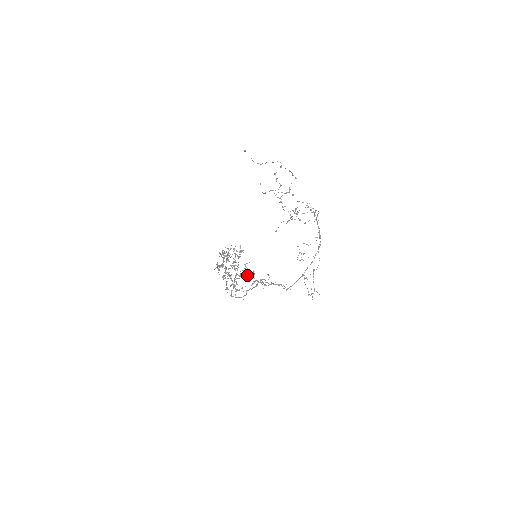
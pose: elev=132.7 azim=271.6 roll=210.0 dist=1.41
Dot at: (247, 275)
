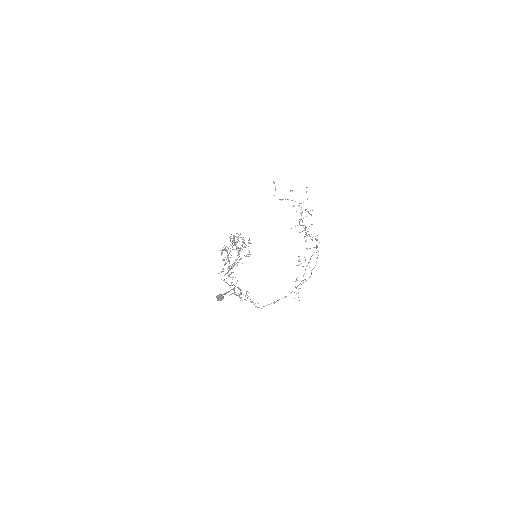
Dot at: (220, 300)
